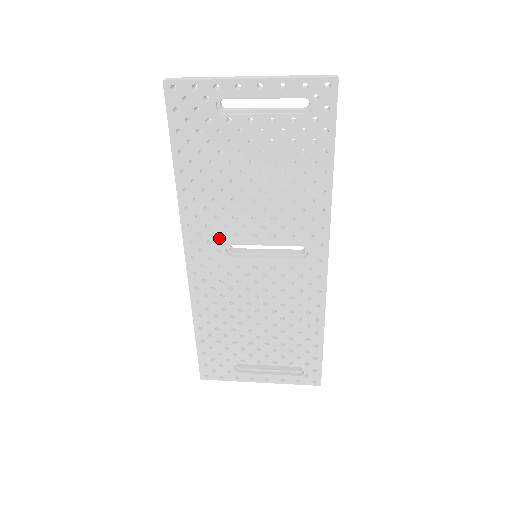
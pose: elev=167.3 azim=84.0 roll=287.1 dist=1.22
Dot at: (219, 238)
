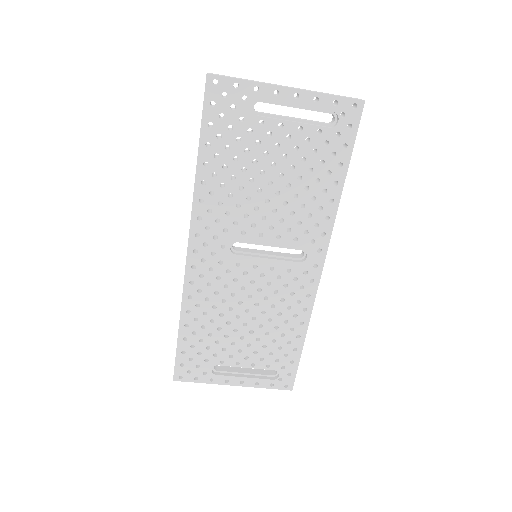
Dot at: (226, 234)
